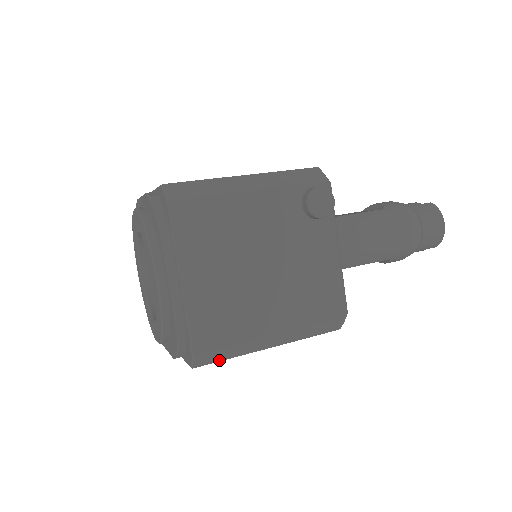
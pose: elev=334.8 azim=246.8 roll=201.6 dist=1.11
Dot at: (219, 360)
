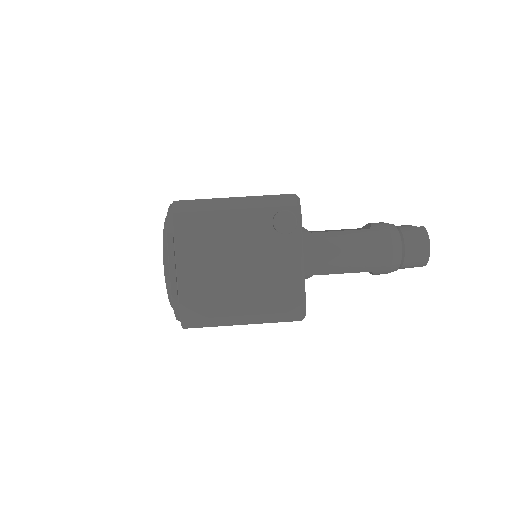
Dot at: (202, 326)
